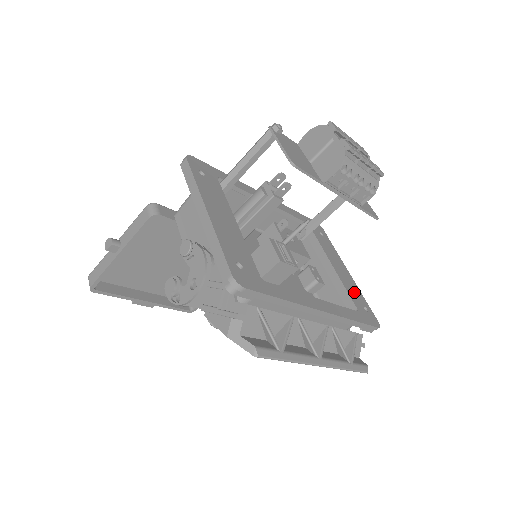
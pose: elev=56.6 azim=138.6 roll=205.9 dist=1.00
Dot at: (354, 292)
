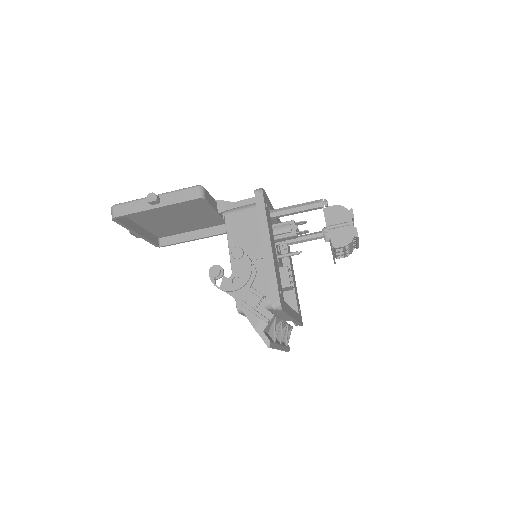
Dot at: (297, 297)
